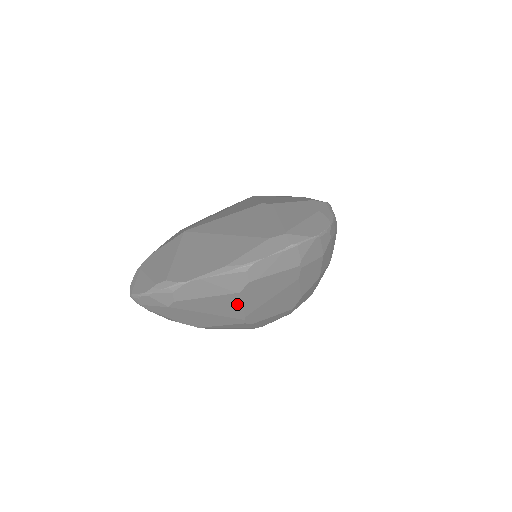
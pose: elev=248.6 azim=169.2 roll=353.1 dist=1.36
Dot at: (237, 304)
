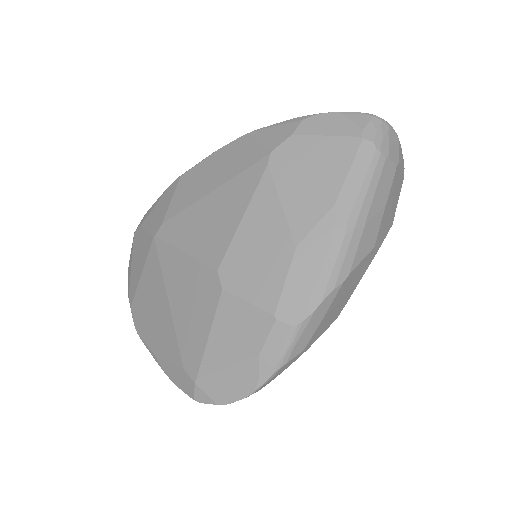
Dot at: occluded
